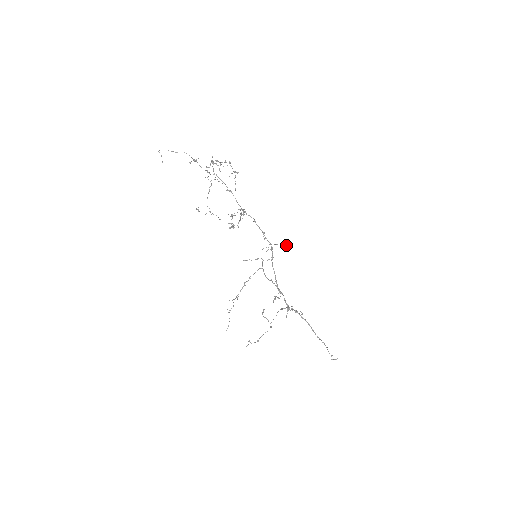
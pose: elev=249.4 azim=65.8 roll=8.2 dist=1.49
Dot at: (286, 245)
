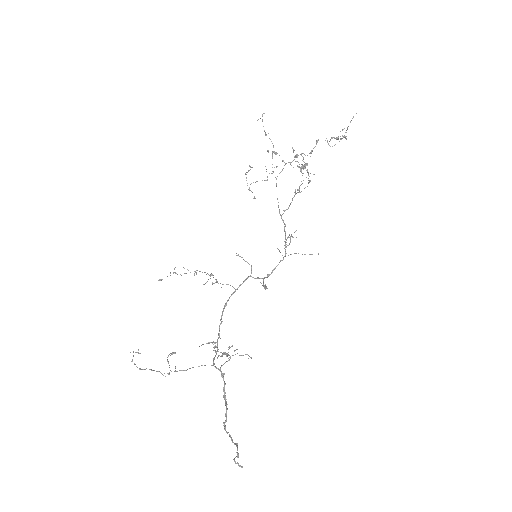
Dot at: occluded
